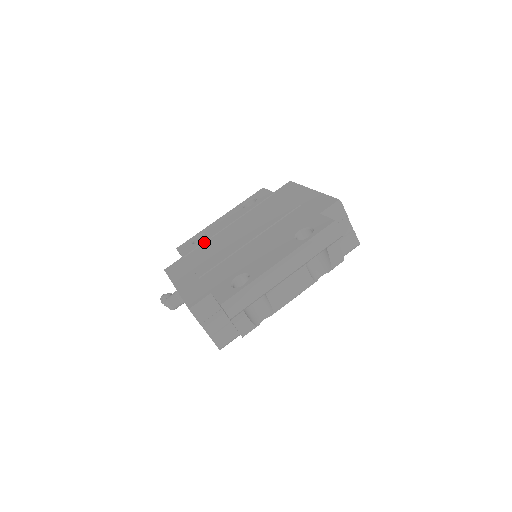
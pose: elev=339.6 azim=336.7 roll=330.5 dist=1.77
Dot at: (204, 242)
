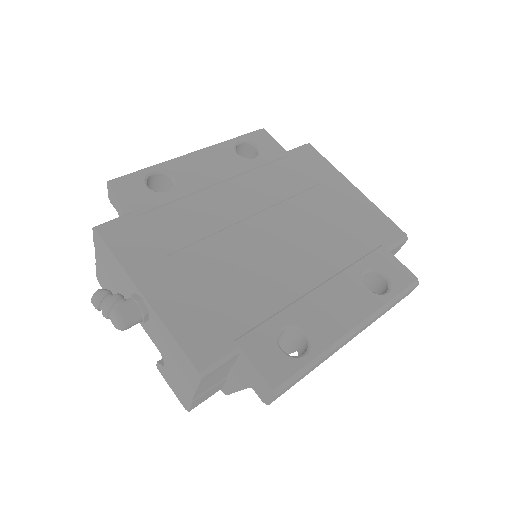
Dot at: (178, 199)
